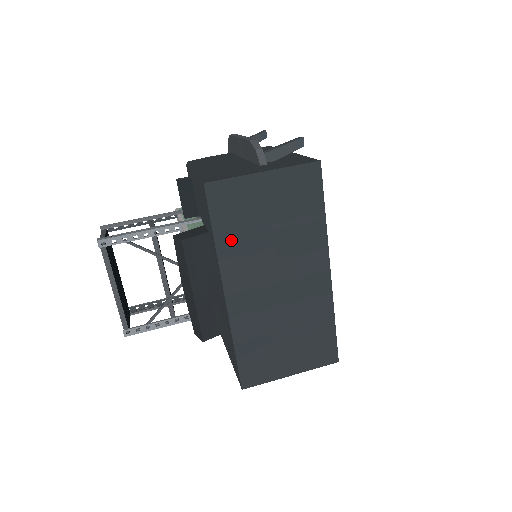
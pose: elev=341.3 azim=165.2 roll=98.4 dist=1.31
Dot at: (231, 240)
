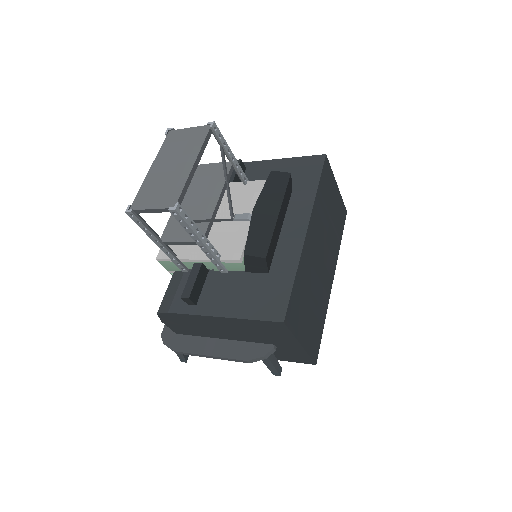
Dot at: (321, 199)
